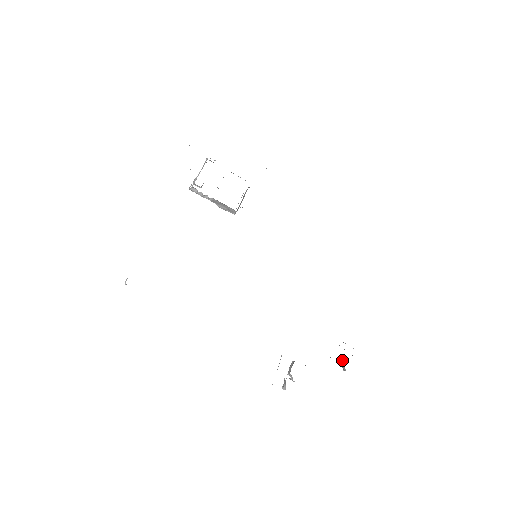
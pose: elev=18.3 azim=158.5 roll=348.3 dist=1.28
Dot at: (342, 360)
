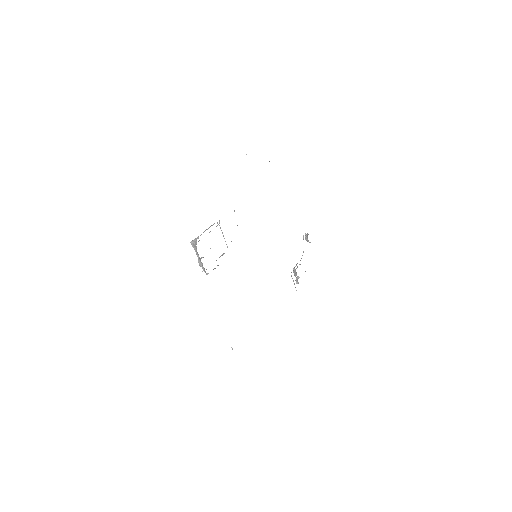
Dot at: (305, 239)
